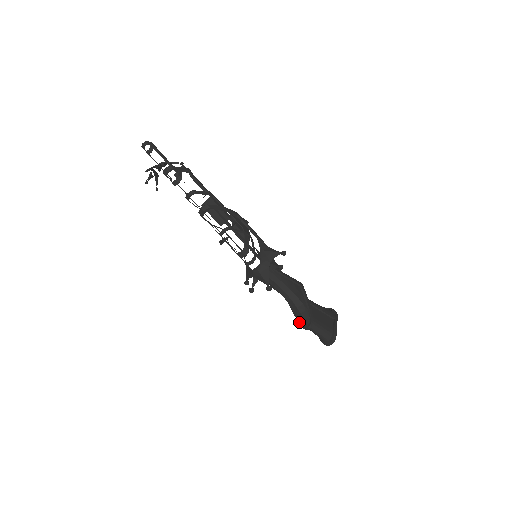
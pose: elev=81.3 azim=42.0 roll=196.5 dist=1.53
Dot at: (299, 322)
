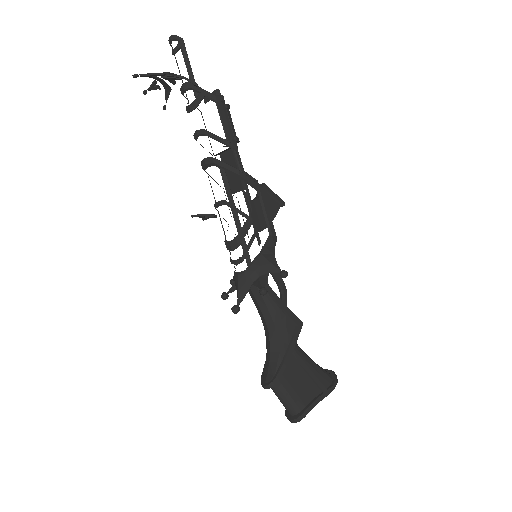
Dot at: (263, 370)
